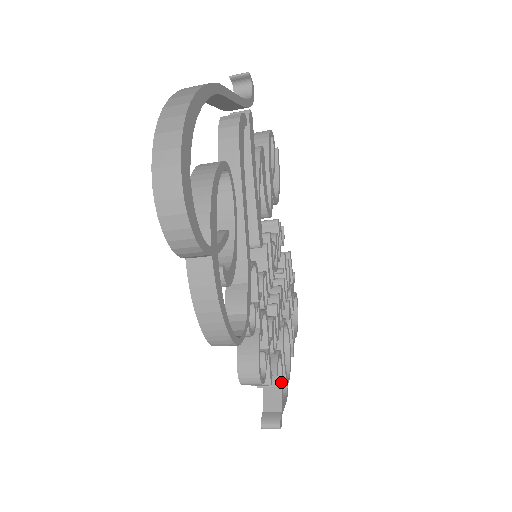
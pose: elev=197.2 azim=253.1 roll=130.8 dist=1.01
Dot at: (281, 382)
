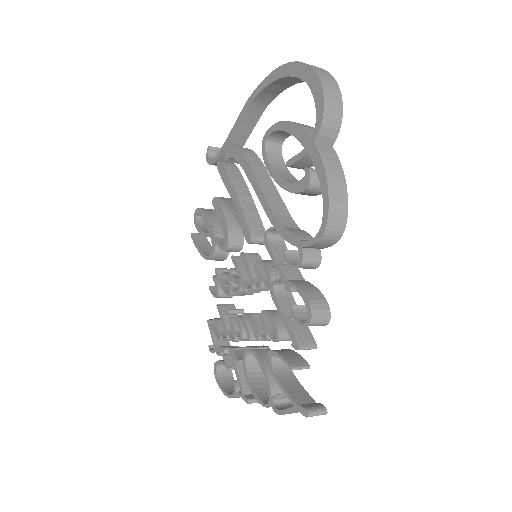
Dot at: (298, 381)
